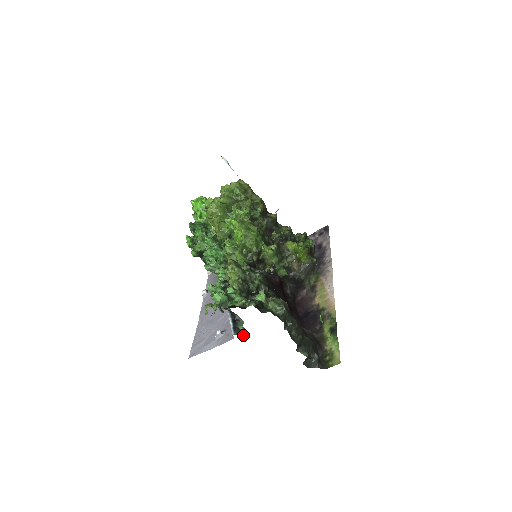
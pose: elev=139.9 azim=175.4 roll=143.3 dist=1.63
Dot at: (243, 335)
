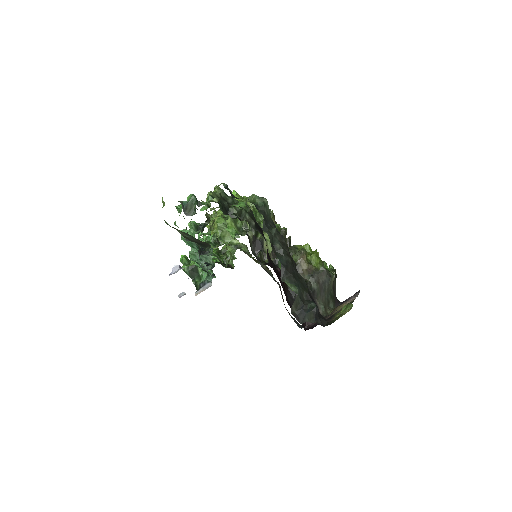
Dot at: occluded
